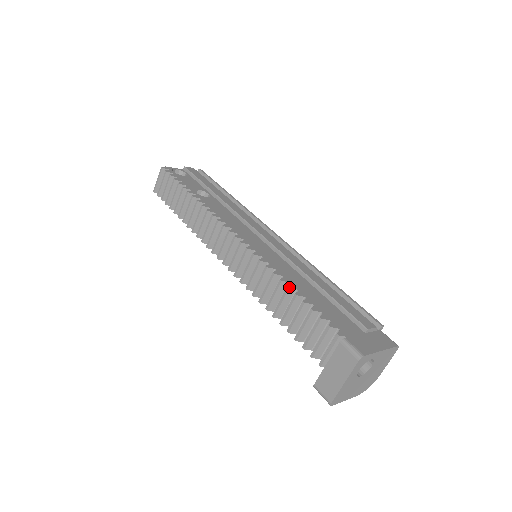
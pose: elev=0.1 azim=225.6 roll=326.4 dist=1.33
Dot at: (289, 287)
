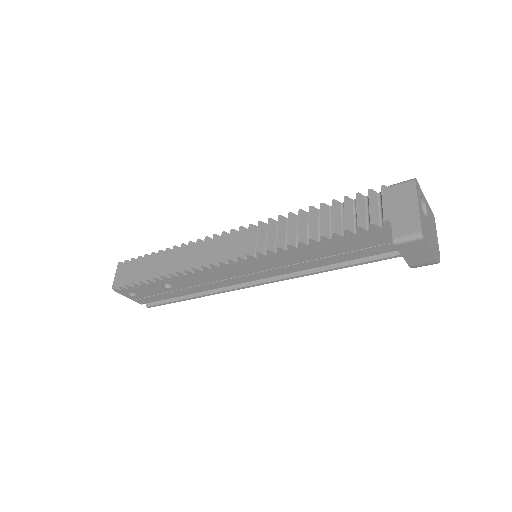
Dot at: (311, 206)
